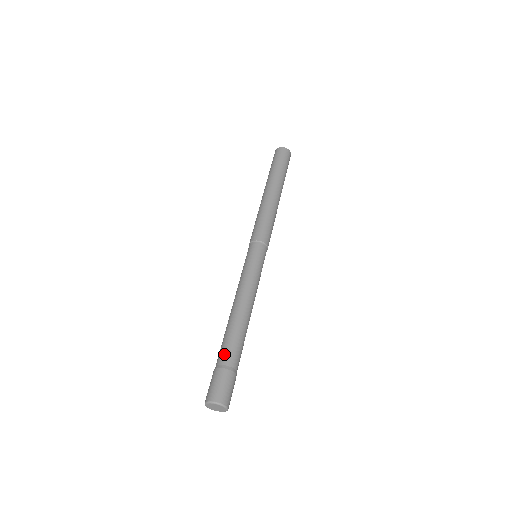
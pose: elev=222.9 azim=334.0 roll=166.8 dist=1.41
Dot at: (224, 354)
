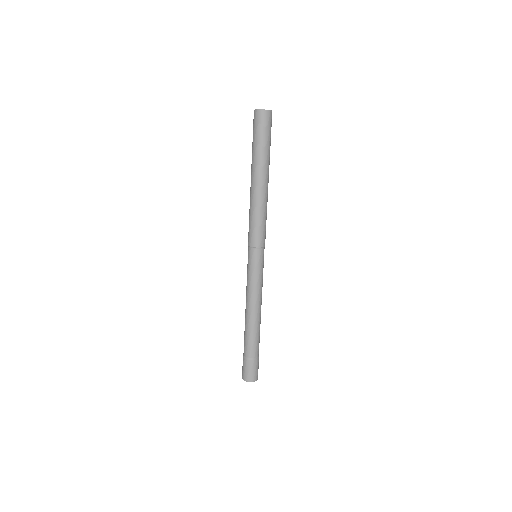
Dot at: (244, 347)
